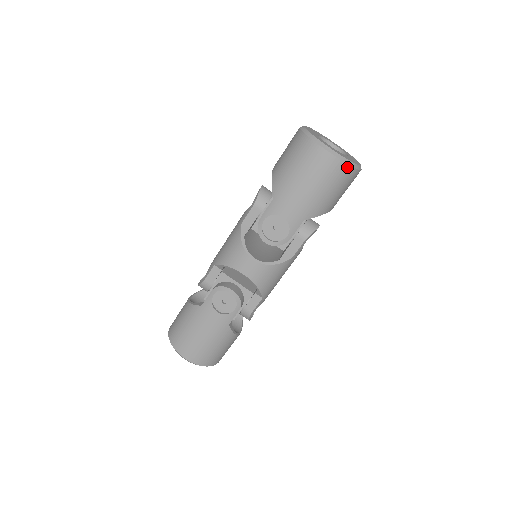
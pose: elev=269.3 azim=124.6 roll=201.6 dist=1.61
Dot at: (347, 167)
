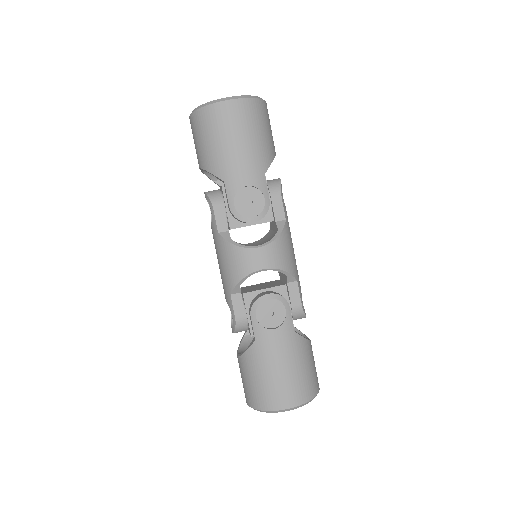
Dot at: (255, 101)
